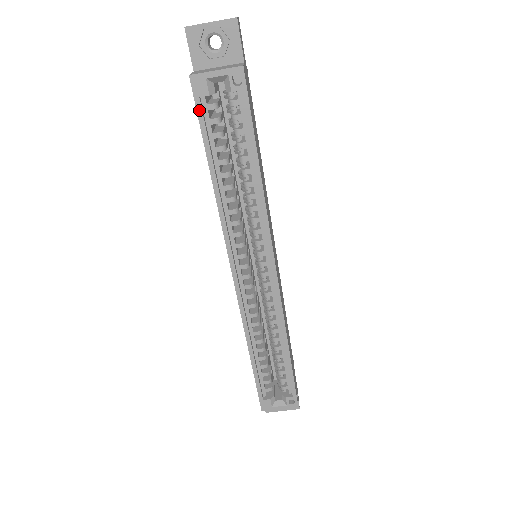
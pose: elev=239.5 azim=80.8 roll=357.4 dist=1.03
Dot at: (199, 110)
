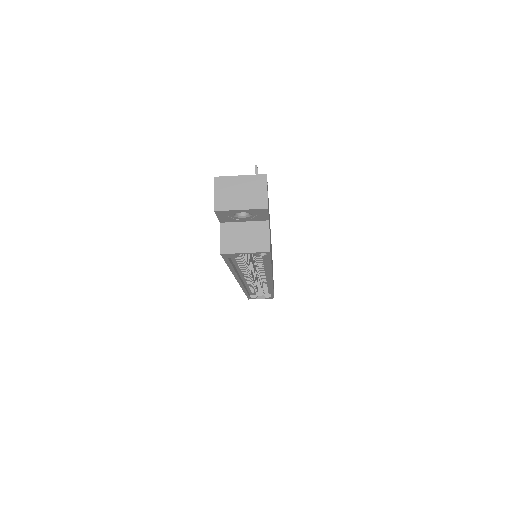
Dot at: (226, 260)
